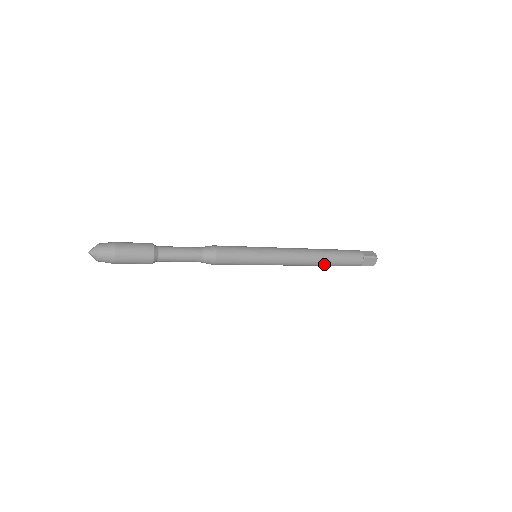
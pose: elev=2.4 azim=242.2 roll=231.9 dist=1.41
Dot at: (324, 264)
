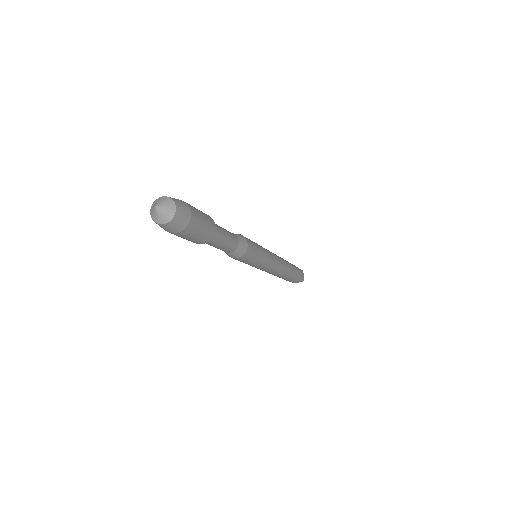
Dot at: (279, 277)
